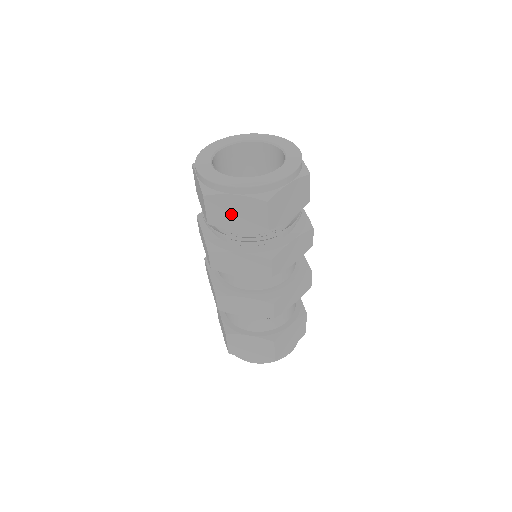
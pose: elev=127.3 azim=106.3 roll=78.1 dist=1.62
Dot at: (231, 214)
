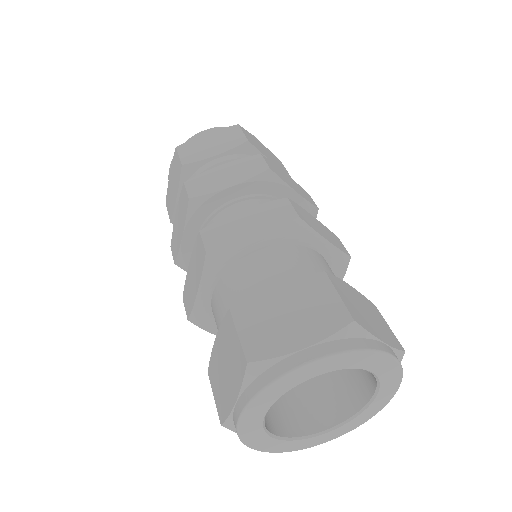
Dot at: (206, 147)
